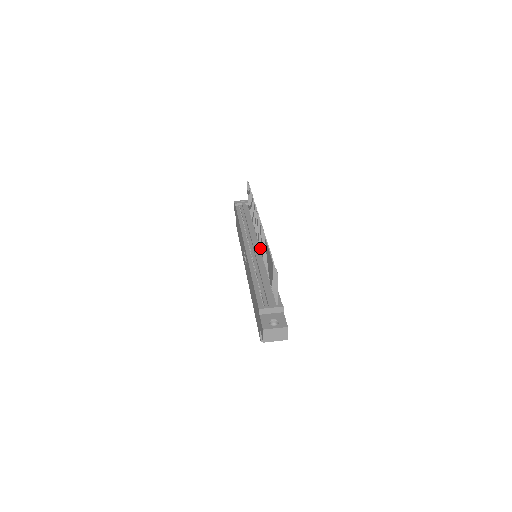
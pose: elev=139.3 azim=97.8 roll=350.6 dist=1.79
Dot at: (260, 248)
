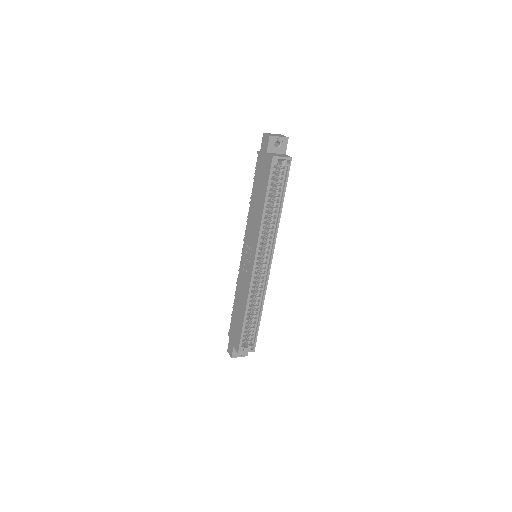
Dot at: occluded
